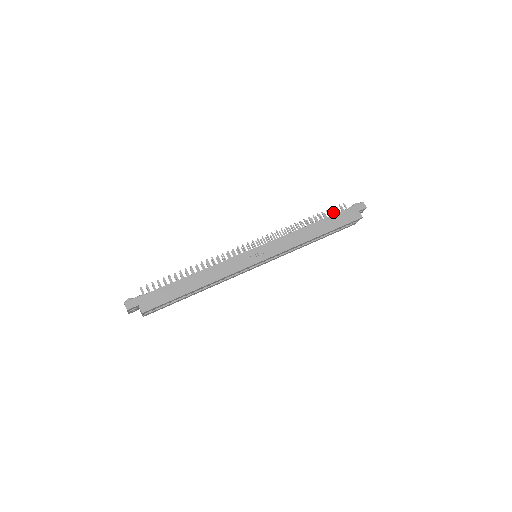
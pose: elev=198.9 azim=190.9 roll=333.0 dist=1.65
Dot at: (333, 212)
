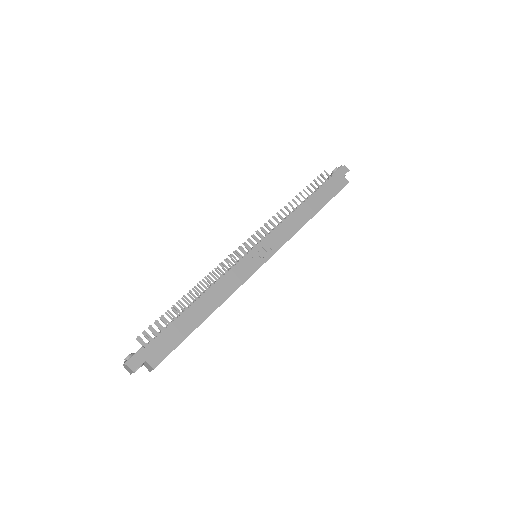
Dot at: (318, 184)
